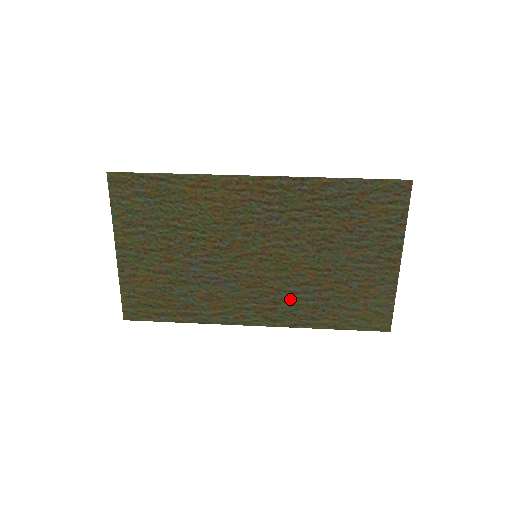
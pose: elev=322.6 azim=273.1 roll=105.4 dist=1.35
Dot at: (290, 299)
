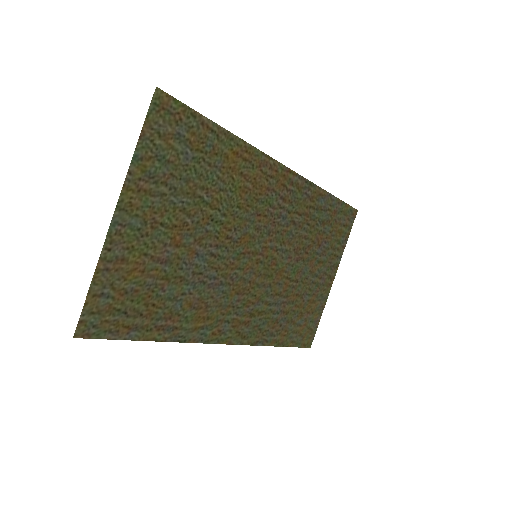
Dot at: (263, 311)
